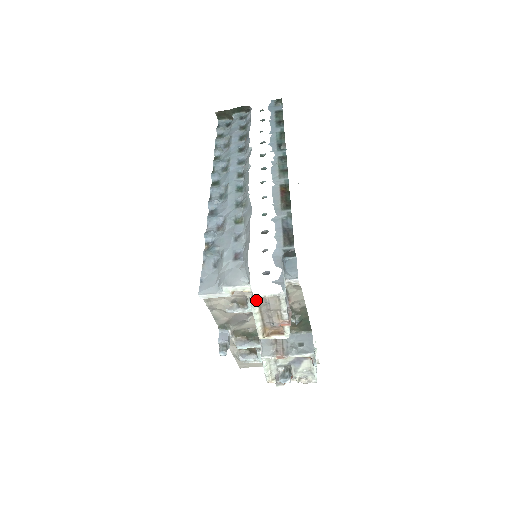
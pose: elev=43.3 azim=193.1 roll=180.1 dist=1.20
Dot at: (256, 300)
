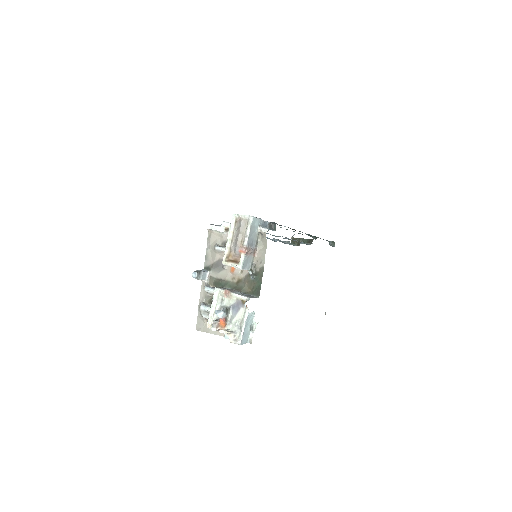
Dot at: (235, 219)
